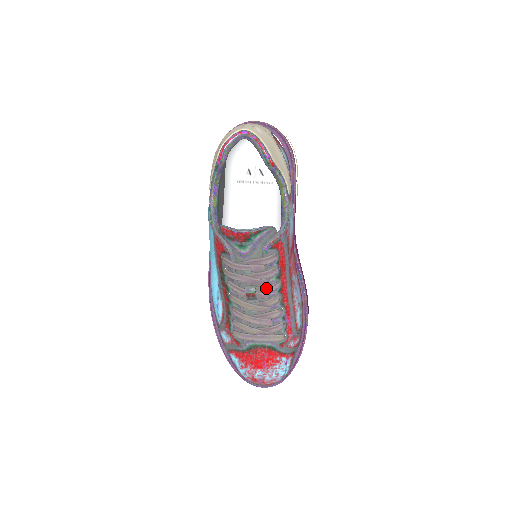
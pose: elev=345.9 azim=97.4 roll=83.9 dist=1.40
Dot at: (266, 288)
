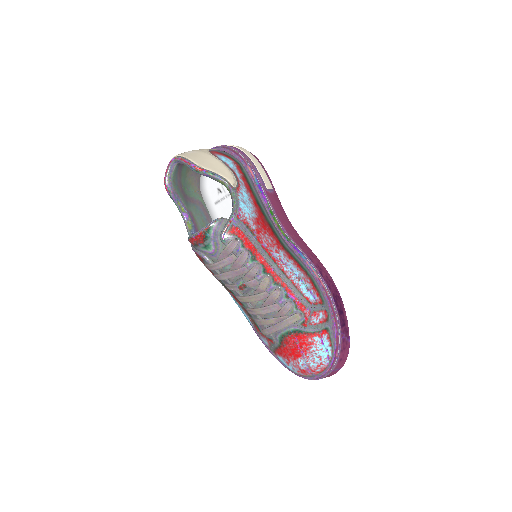
Dot at: (249, 274)
